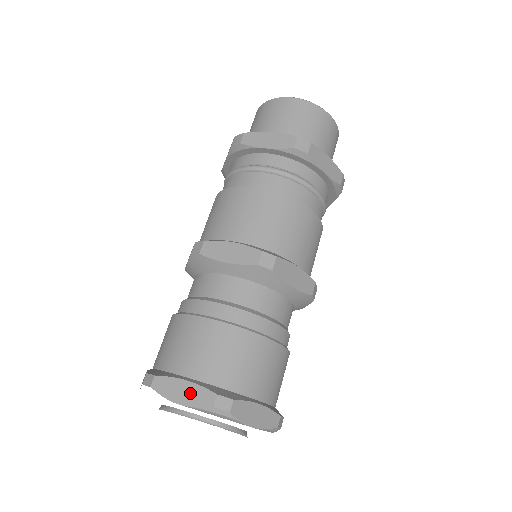
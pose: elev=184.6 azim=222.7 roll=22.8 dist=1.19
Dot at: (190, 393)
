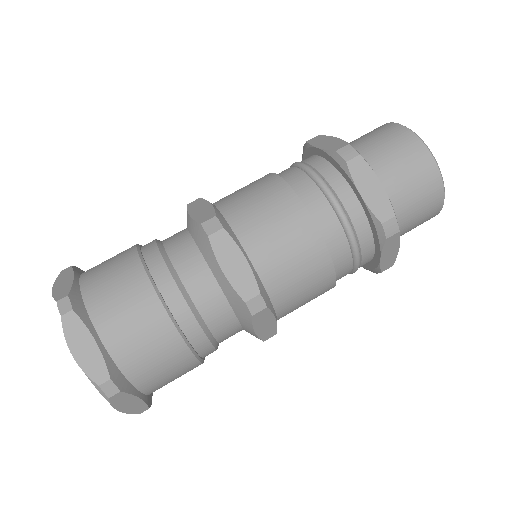
Dot at: (90, 356)
